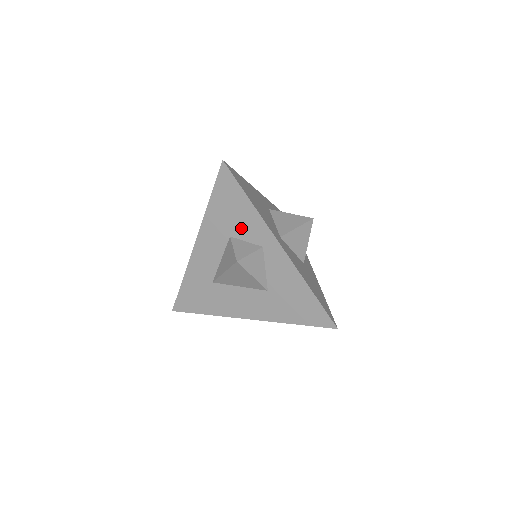
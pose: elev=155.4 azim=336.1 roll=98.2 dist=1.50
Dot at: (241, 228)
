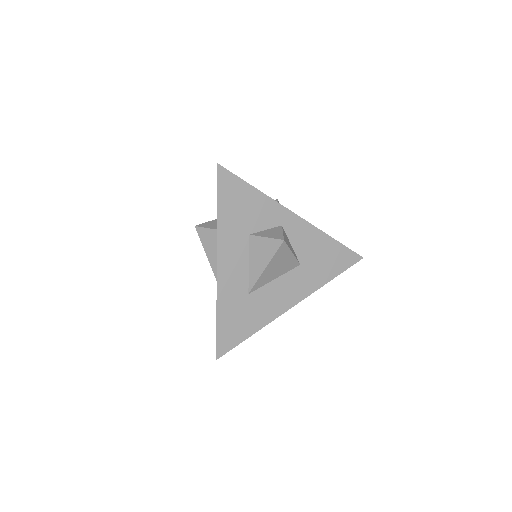
Dot at: (257, 220)
